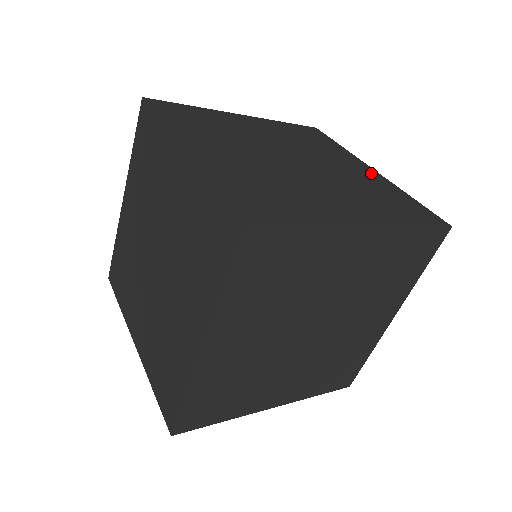
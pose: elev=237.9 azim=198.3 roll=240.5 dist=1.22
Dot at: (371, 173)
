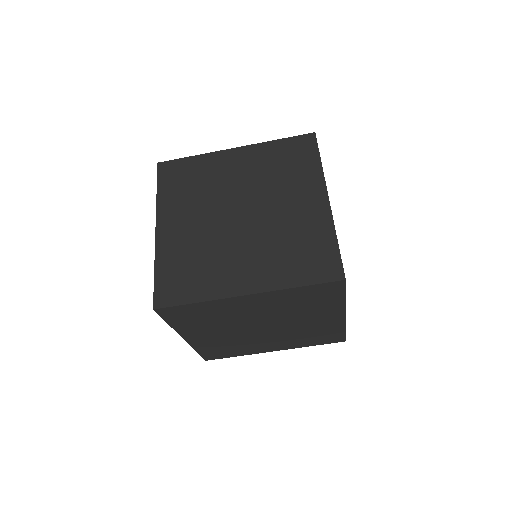
Dot at: (318, 208)
